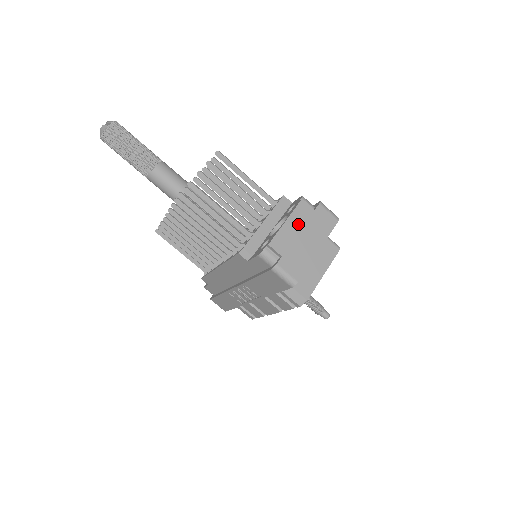
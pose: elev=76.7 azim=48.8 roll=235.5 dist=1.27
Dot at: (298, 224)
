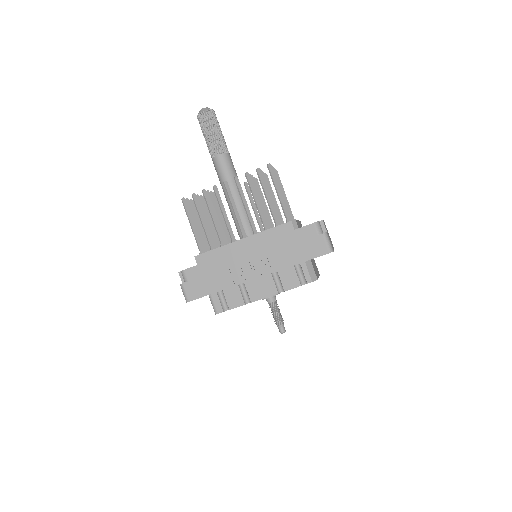
Dot at: (326, 228)
